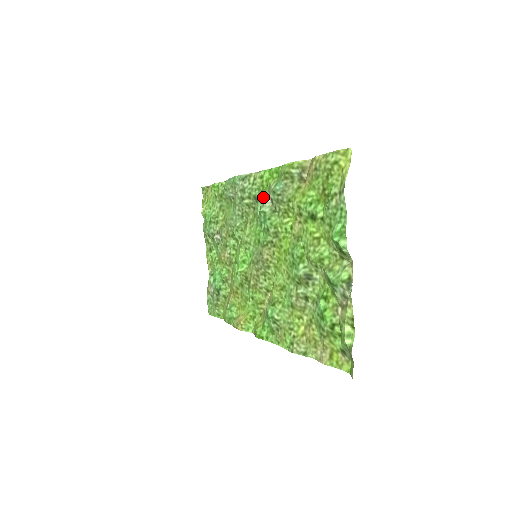
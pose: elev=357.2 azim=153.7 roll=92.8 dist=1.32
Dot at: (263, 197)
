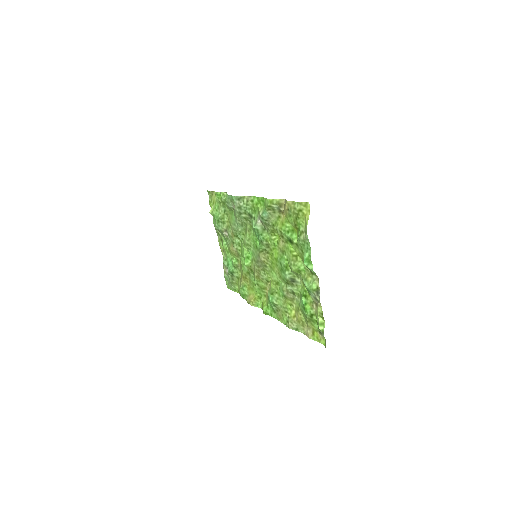
Dot at: (255, 216)
